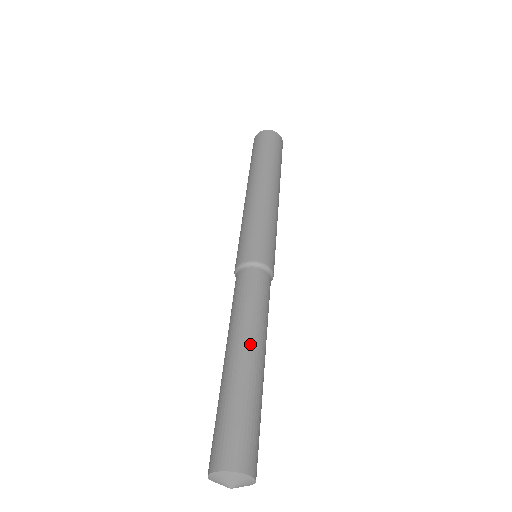
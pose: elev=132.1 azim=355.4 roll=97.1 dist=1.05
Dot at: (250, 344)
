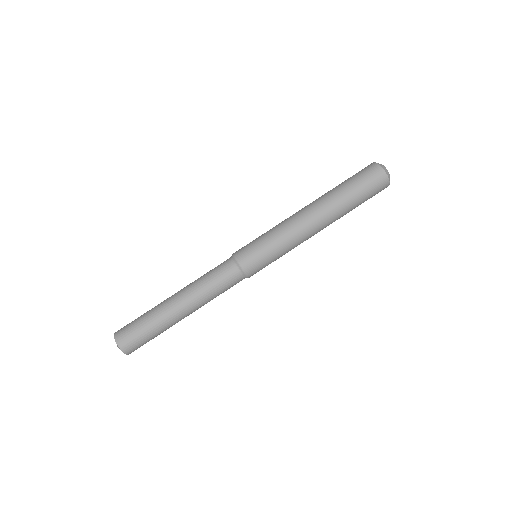
Dot at: (187, 308)
